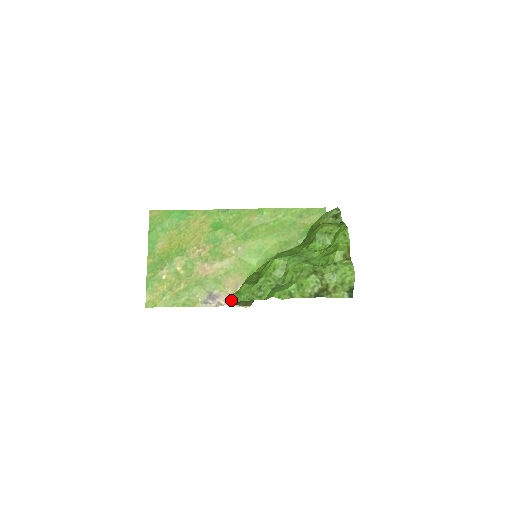
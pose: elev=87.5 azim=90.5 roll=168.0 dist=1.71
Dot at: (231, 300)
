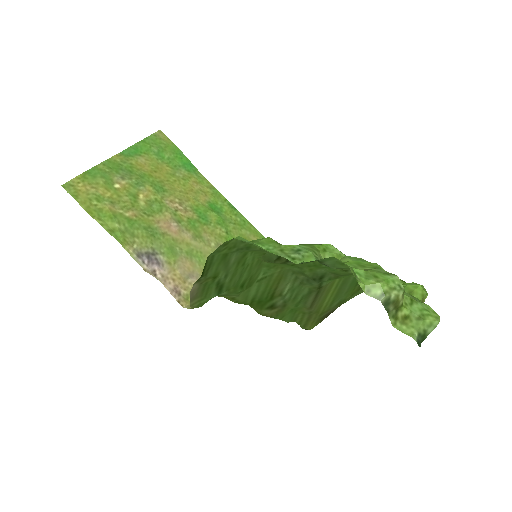
Dot at: (239, 239)
